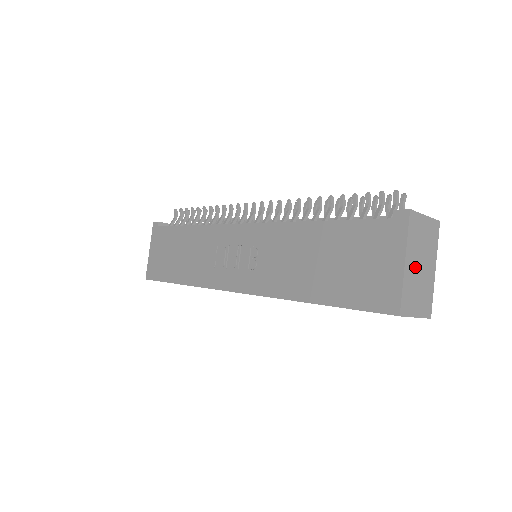
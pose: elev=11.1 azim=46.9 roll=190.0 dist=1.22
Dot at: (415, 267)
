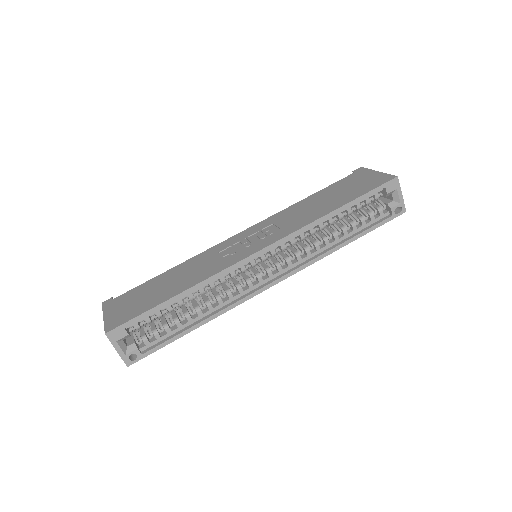
Dot at: occluded
